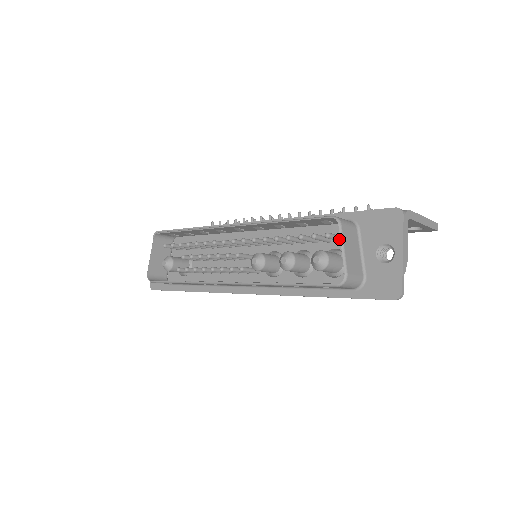
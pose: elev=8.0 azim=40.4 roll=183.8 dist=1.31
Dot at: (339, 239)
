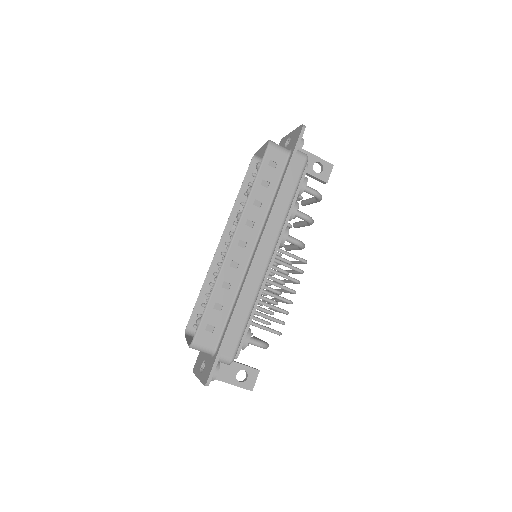
Dot at: occluded
